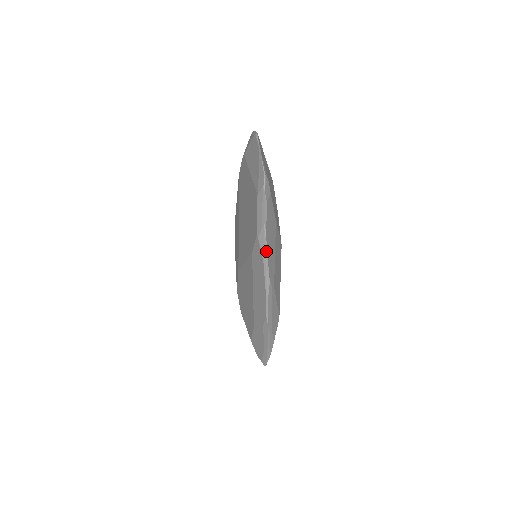
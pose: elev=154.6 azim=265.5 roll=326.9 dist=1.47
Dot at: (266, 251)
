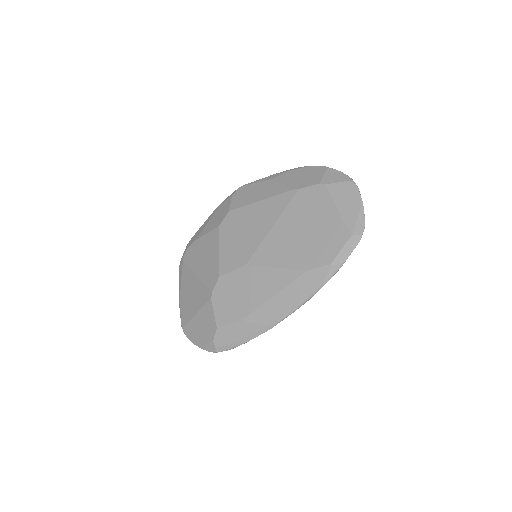
Dot at: occluded
